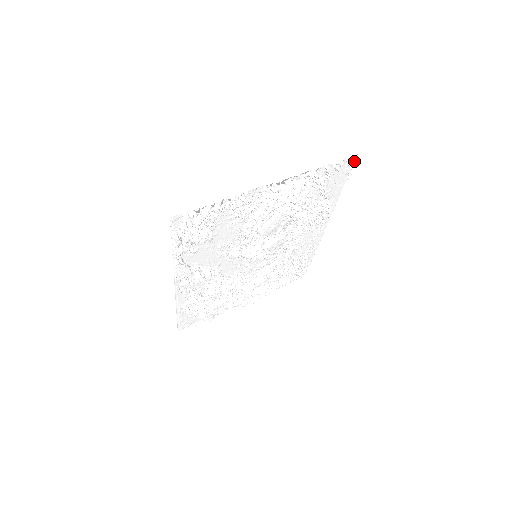
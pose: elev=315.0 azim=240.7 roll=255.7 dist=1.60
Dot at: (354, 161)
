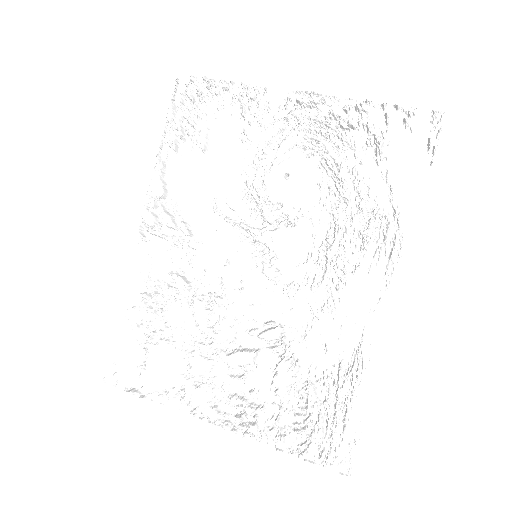
Dot at: (441, 127)
